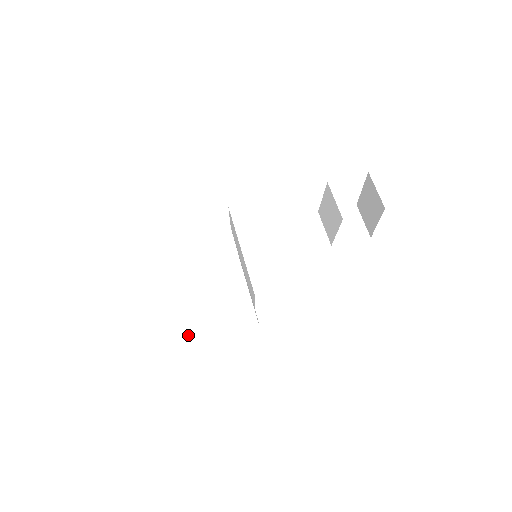
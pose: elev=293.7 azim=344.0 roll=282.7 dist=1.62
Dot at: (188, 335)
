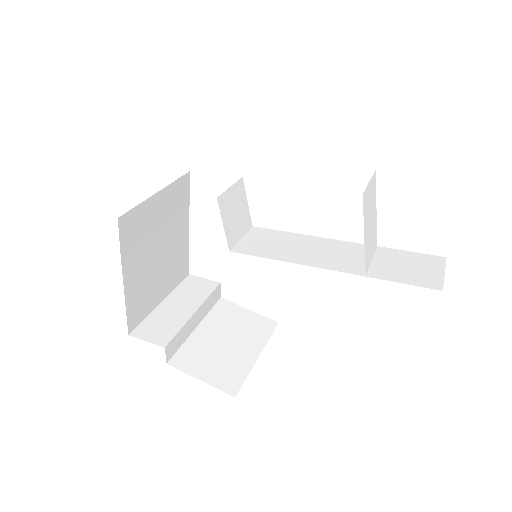
Dot at: (138, 331)
